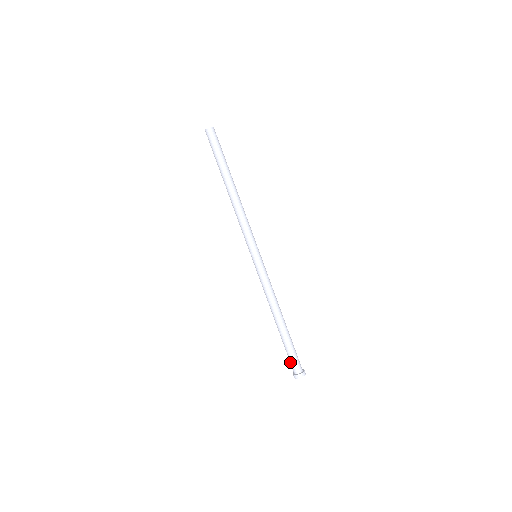
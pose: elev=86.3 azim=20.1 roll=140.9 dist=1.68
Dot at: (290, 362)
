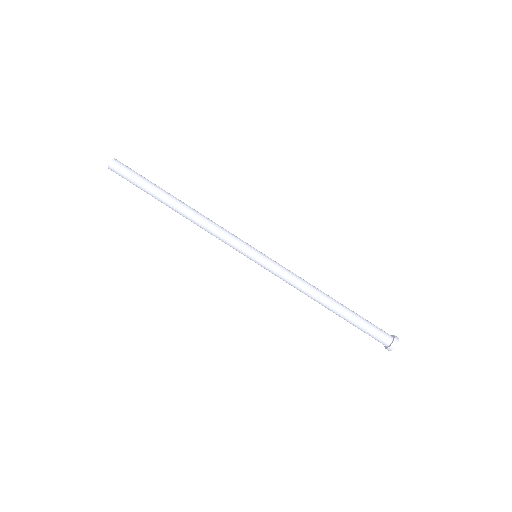
Dot at: occluded
